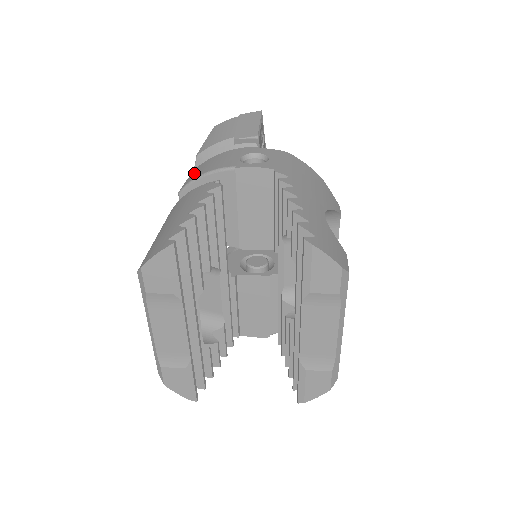
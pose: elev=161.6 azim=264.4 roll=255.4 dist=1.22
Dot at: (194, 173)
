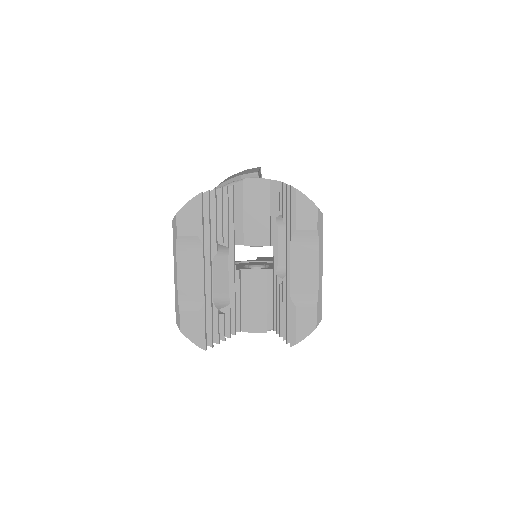
Dot at: occluded
